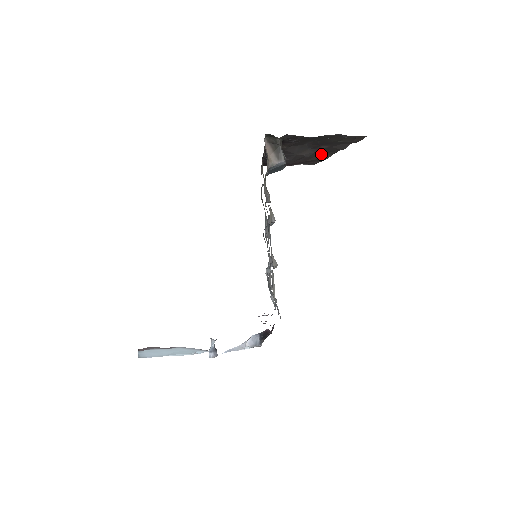
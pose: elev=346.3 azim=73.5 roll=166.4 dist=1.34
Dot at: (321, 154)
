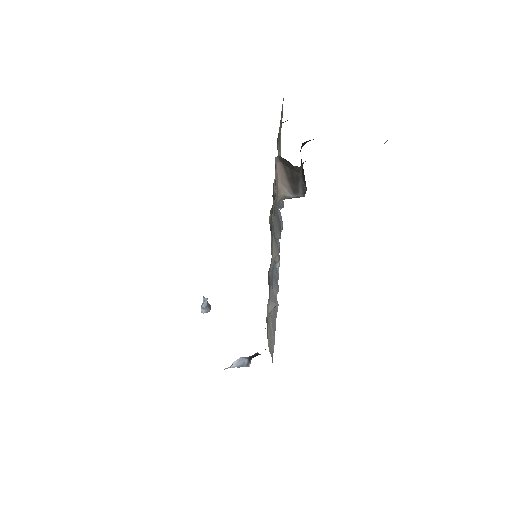
Dot at: occluded
